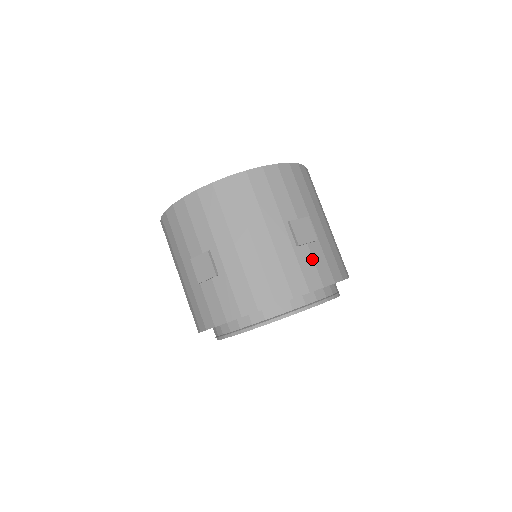
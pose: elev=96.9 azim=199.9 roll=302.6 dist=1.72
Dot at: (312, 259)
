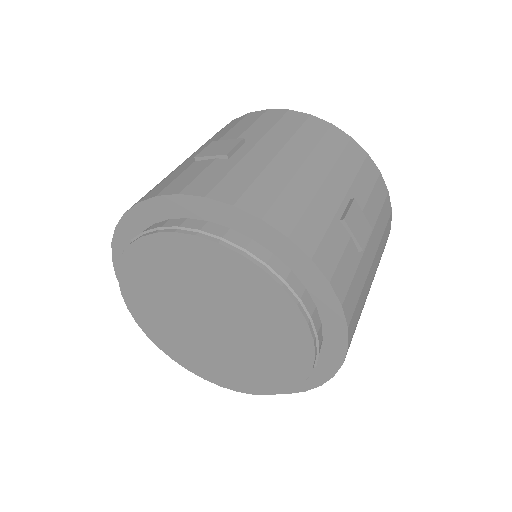
Dot at: (343, 250)
